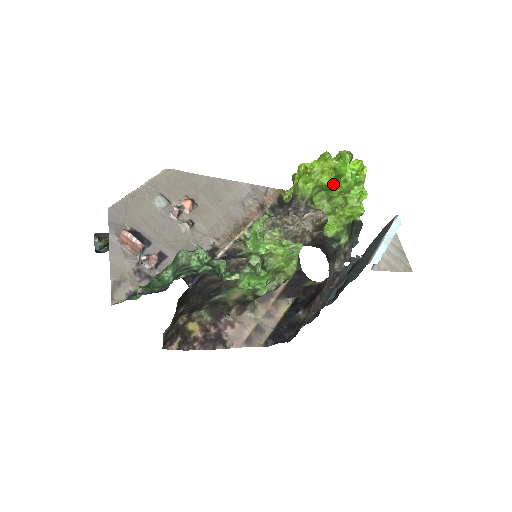
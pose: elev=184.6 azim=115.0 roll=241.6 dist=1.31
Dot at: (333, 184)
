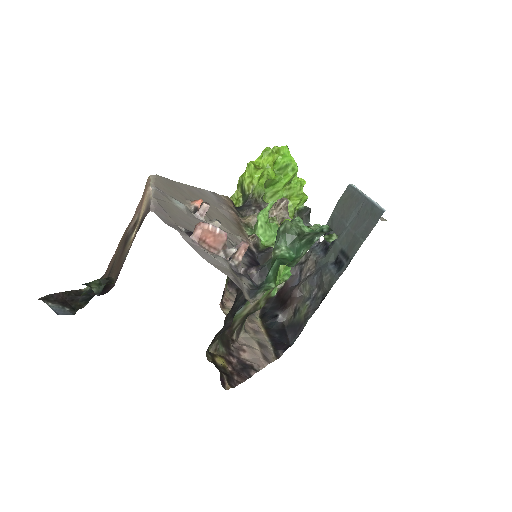
Dot at: (279, 177)
